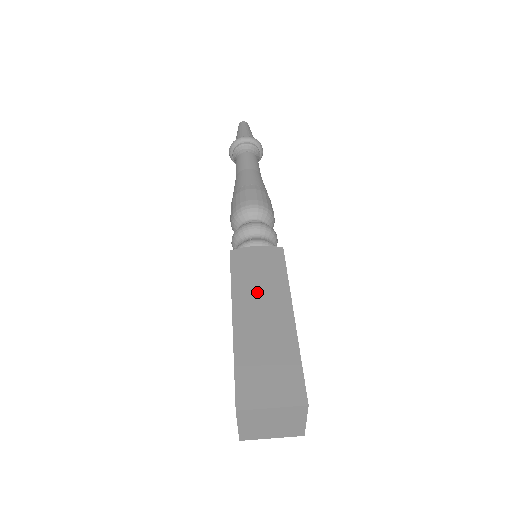
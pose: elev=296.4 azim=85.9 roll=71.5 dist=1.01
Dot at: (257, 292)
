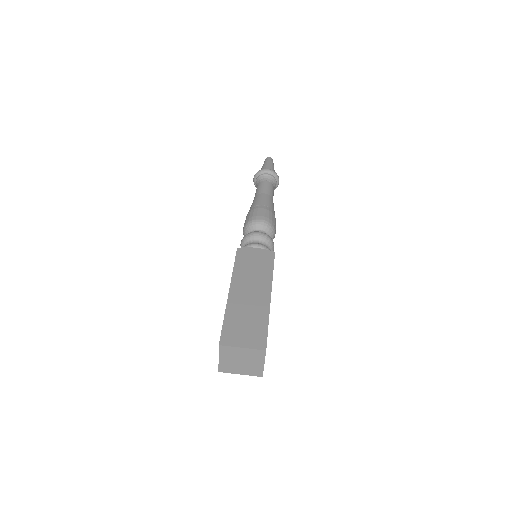
Dot at: (250, 278)
